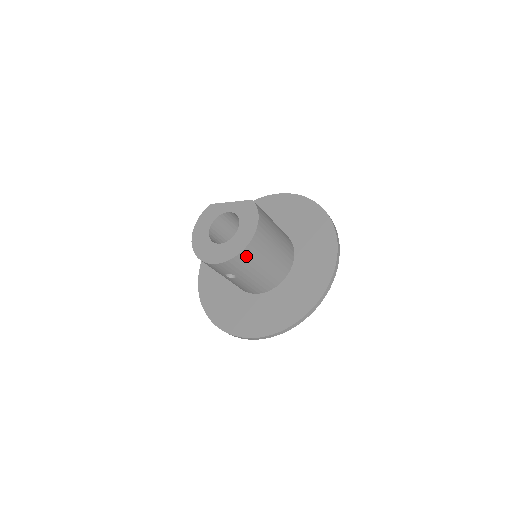
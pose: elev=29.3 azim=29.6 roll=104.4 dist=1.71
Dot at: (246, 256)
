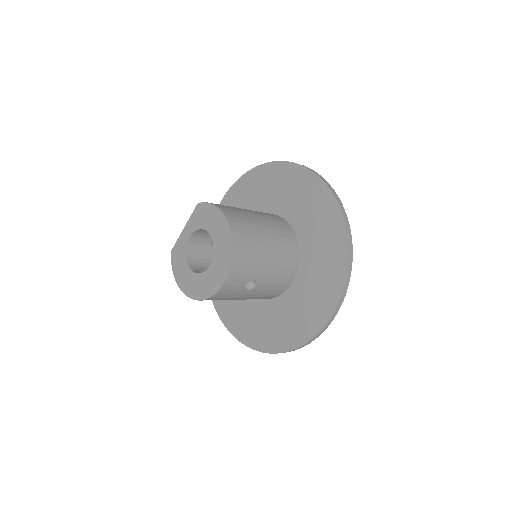
Dot at: (241, 248)
